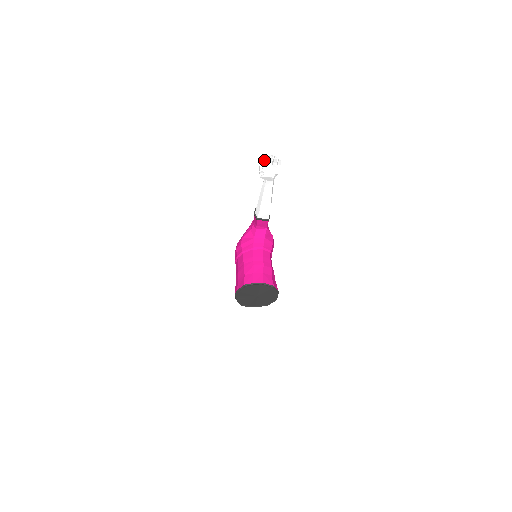
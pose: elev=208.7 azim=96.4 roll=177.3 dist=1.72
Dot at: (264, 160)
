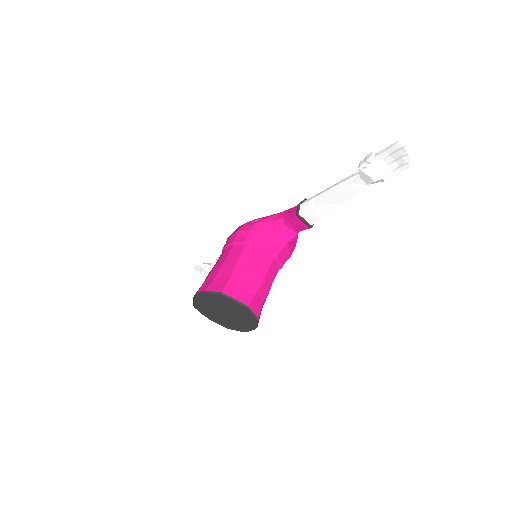
Dot at: (386, 148)
